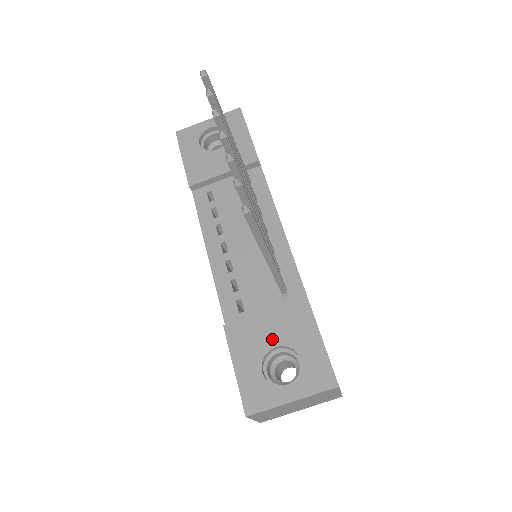
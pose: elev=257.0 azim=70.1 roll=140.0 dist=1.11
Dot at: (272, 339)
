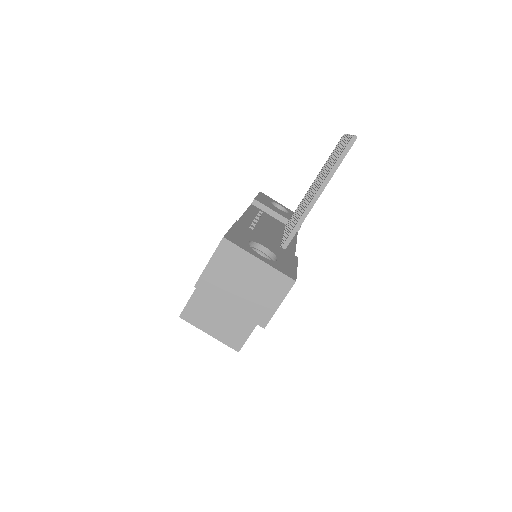
Dot at: (265, 244)
